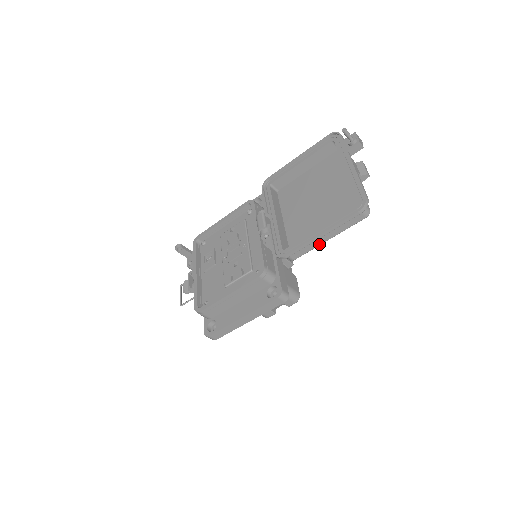
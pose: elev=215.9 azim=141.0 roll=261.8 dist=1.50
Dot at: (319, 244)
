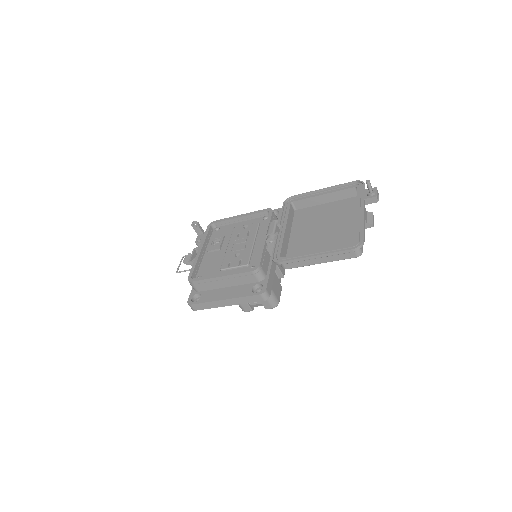
Dot at: (311, 264)
